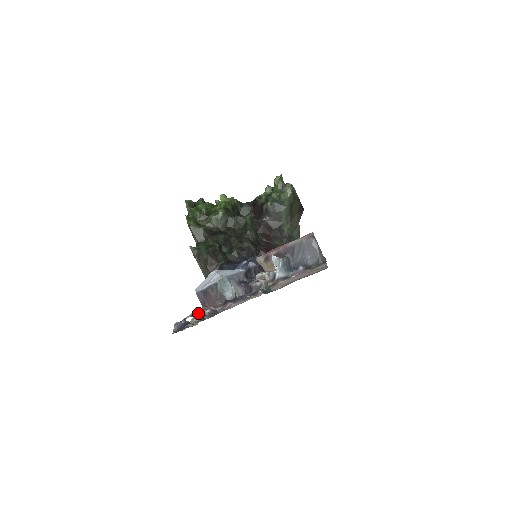
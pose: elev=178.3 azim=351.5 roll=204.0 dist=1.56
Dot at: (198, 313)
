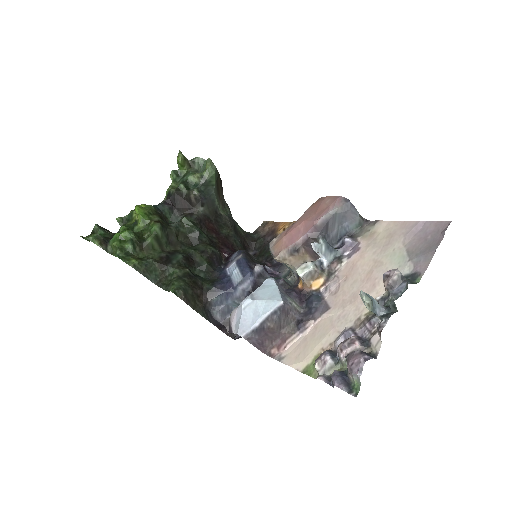
Dot at: (364, 353)
